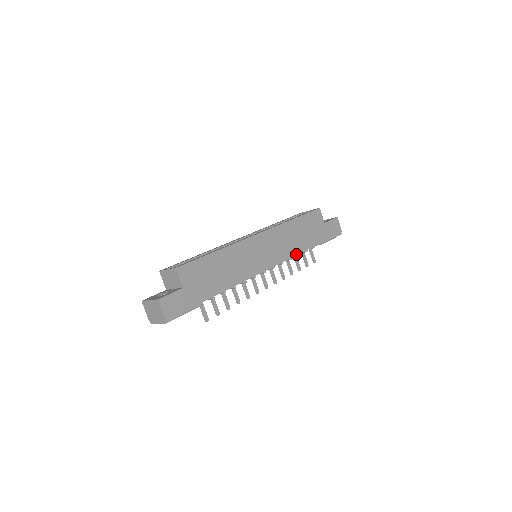
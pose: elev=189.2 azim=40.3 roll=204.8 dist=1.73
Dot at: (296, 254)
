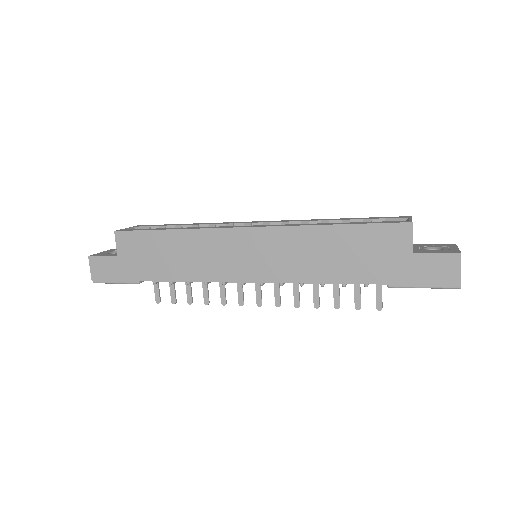
Dot at: (312, 282)
